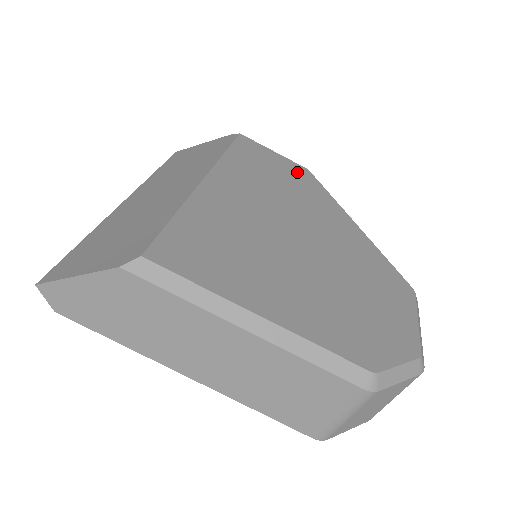
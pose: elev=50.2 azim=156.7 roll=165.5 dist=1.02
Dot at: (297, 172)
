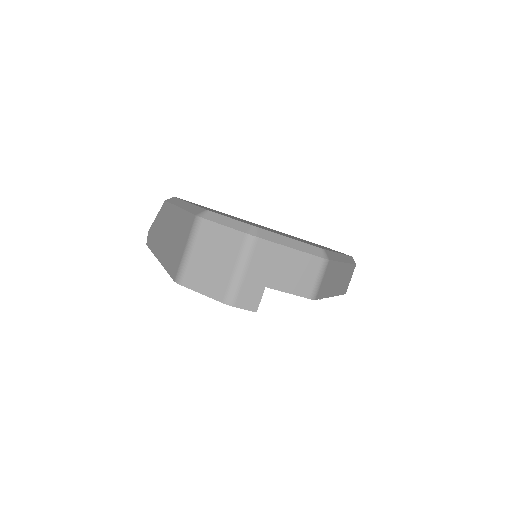
Dot at: occluded
